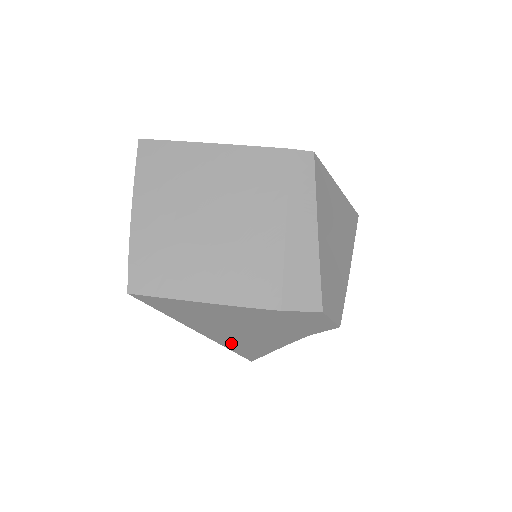
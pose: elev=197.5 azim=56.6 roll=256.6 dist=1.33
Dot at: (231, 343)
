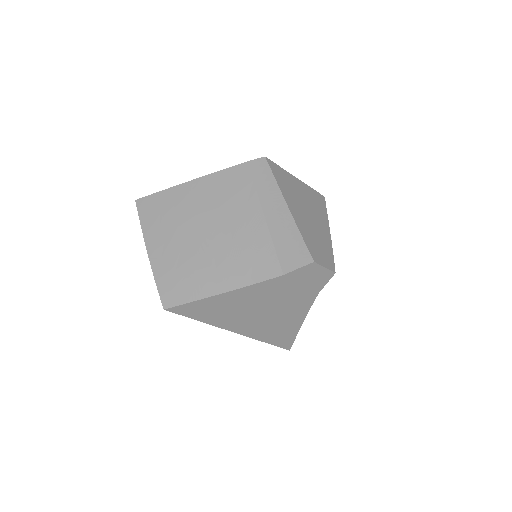
Dot at: (263, 334)
